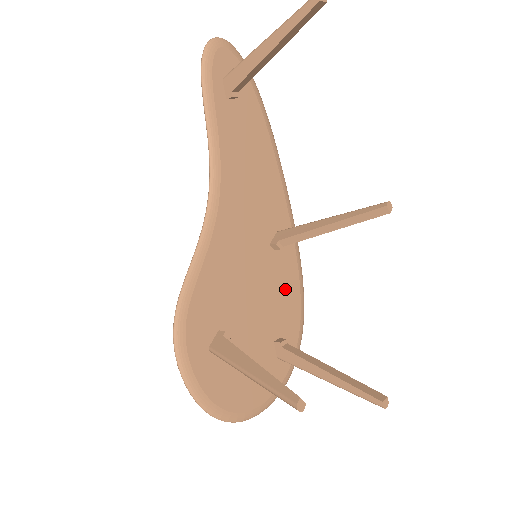
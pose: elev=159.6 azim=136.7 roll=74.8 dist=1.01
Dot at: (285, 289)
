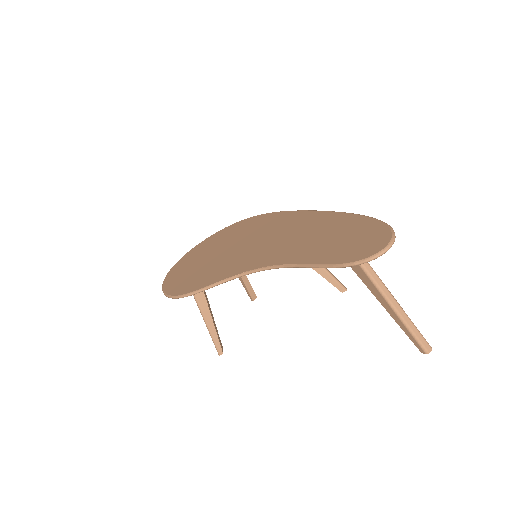
Dot at: occluded
